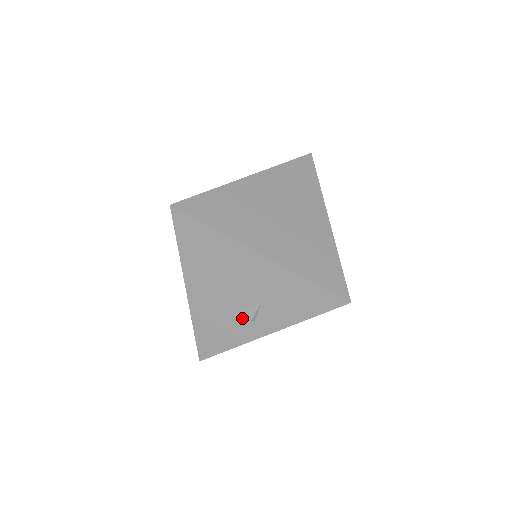
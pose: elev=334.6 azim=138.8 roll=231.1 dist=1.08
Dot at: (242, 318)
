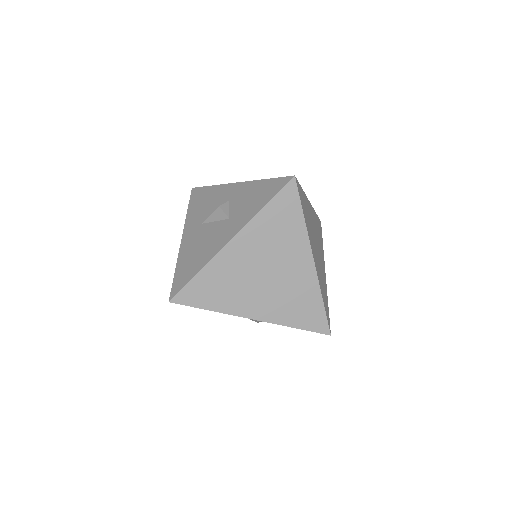
Dot at: occluded
